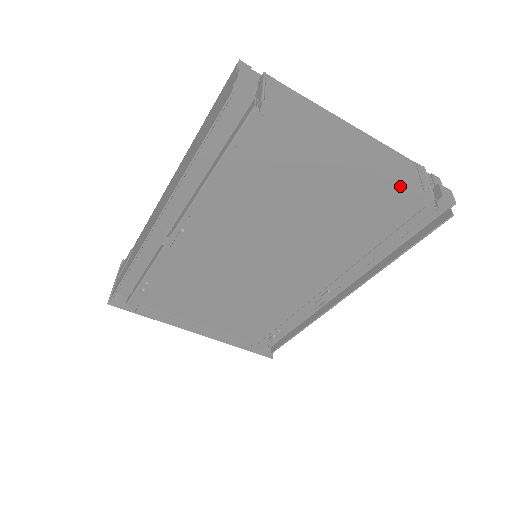
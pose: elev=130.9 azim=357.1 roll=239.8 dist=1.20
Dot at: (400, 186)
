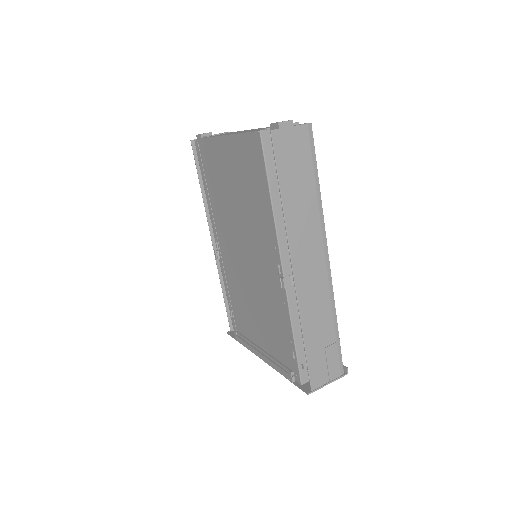
Dot at: (240, 134)
